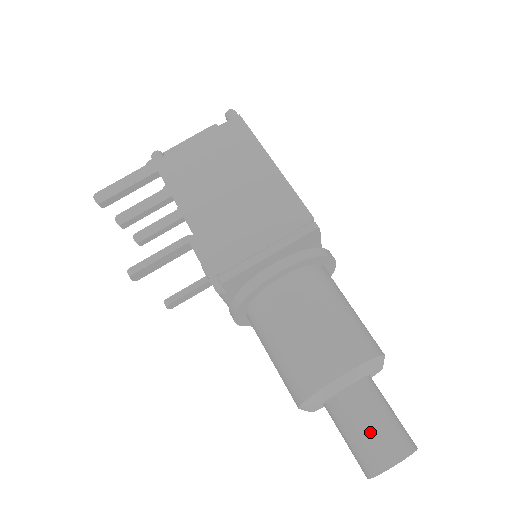
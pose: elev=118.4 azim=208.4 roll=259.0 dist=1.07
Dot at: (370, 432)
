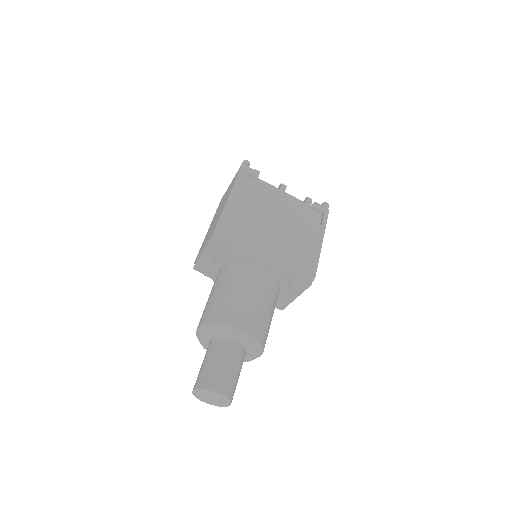
Dot at: (200, 369)
